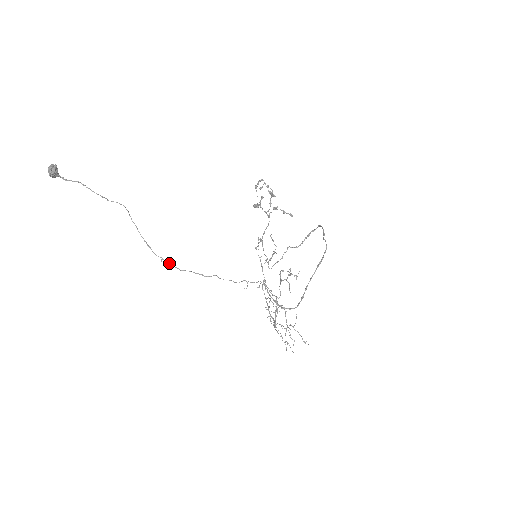
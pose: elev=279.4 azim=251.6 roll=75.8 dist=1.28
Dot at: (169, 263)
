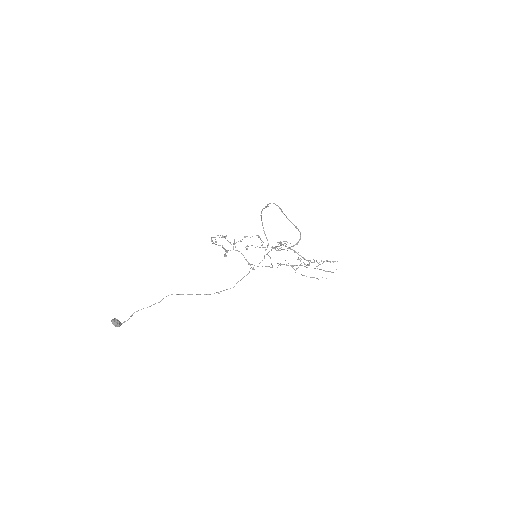
Dot at: (224, 290)
